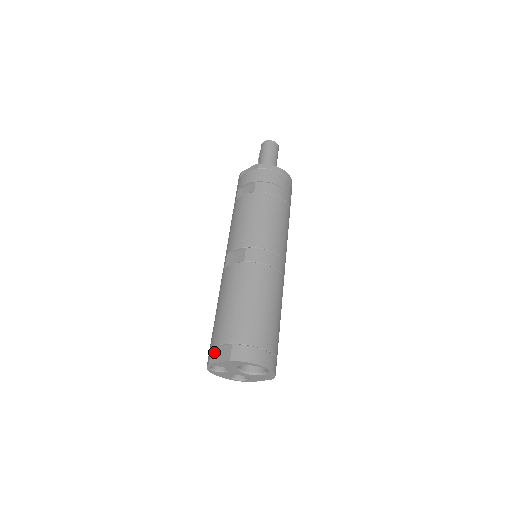
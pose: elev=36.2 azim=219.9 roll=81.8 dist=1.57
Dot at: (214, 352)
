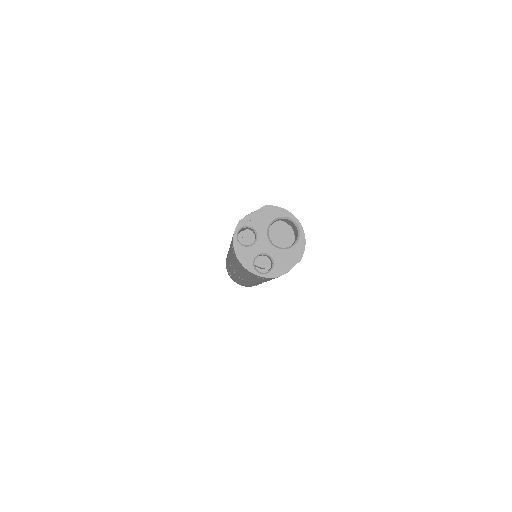
Dot at: occluded
